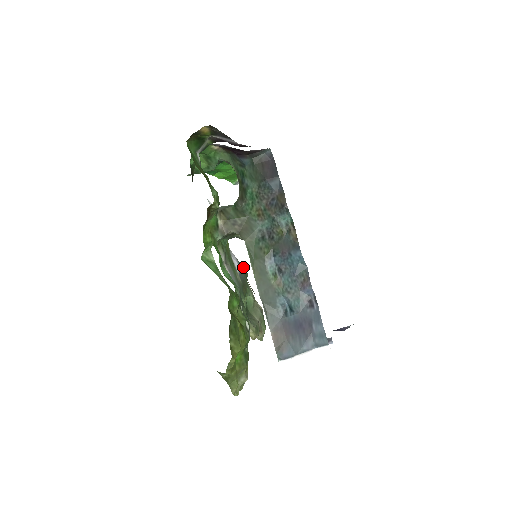
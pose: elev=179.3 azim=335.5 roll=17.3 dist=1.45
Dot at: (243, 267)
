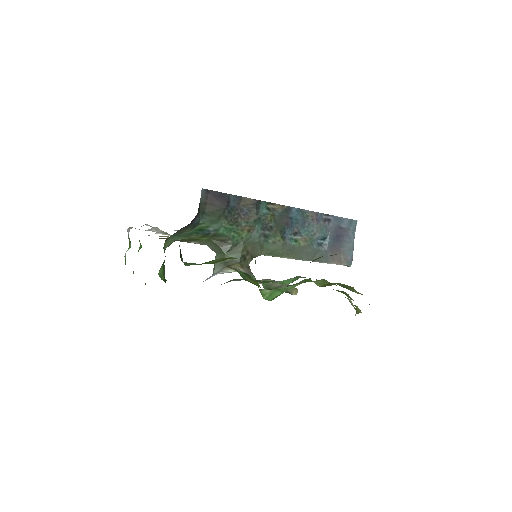
Dot at: (234, 280)
